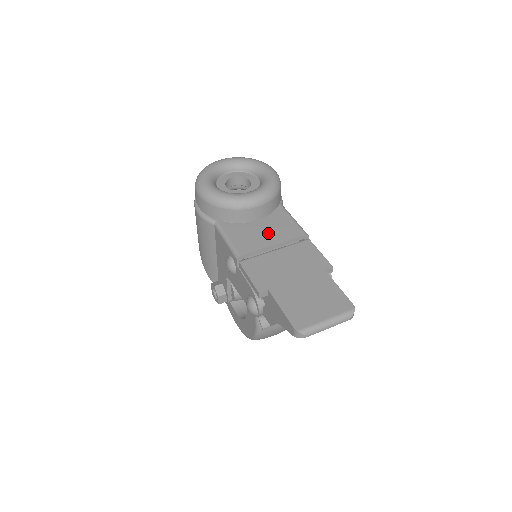
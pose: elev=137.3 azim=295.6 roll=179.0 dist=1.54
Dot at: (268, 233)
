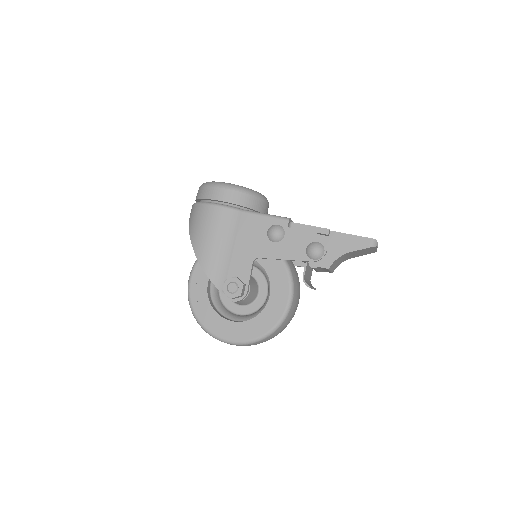
Dot at: occluded
